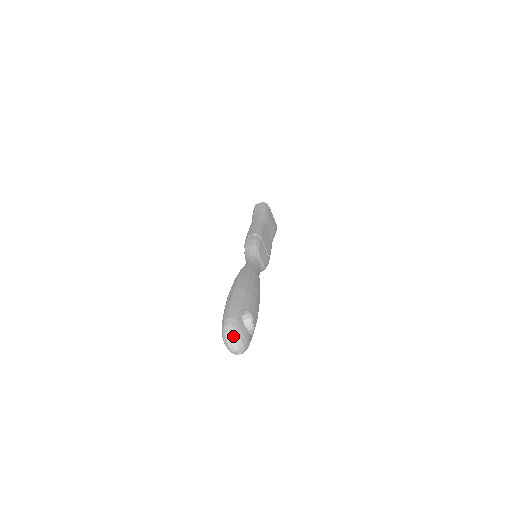
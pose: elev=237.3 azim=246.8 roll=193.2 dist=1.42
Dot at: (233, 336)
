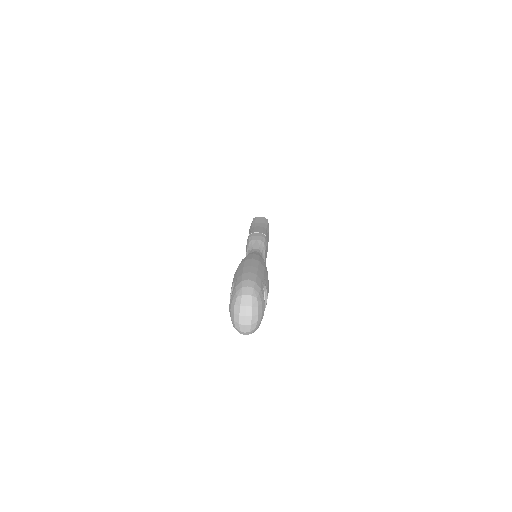
Dot at: (252, 303)
